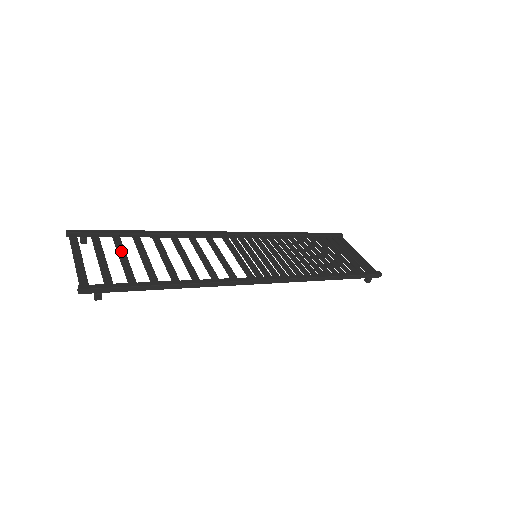
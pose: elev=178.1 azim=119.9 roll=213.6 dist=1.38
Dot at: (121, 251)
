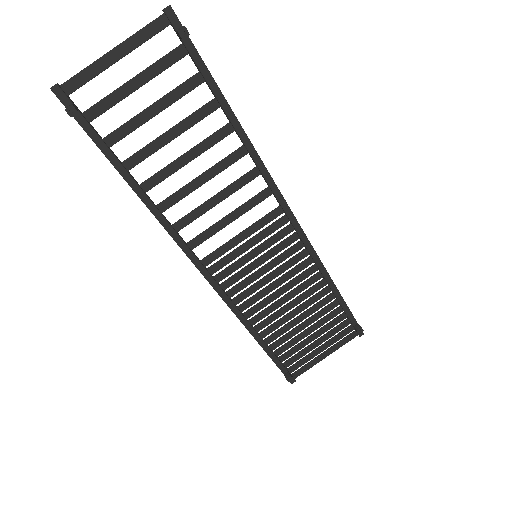
Dot at: (141, 118)
